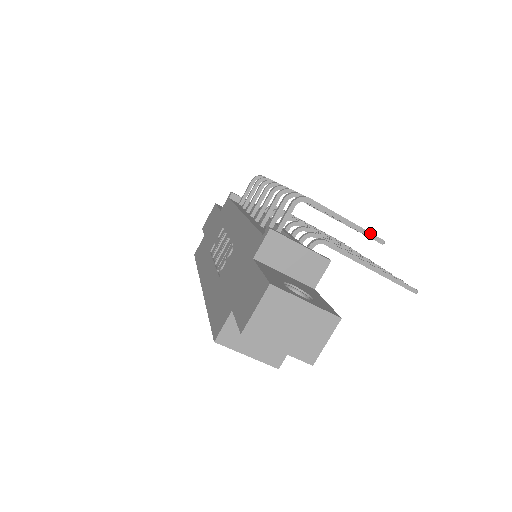
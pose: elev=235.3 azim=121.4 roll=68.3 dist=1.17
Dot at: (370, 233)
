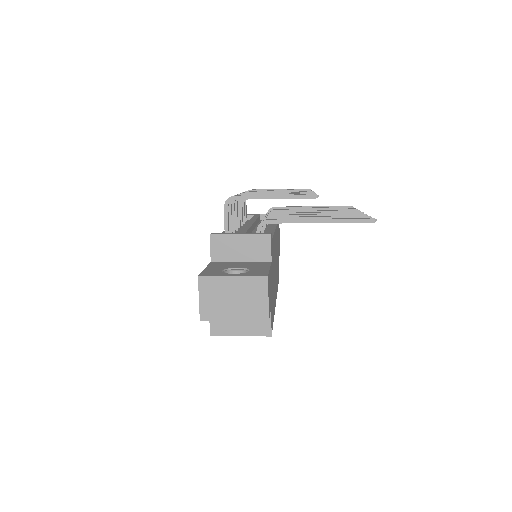
Dot at: (300, 195)
